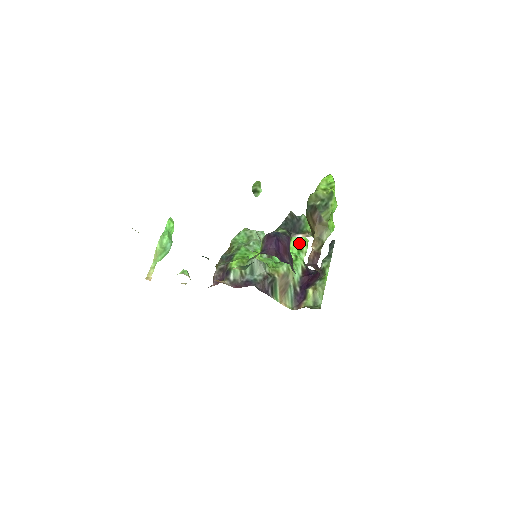
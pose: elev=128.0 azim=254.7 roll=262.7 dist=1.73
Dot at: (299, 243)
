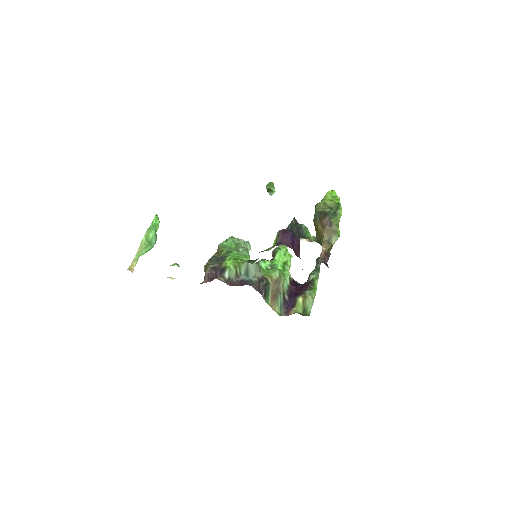
Dot at: (284, 257)
